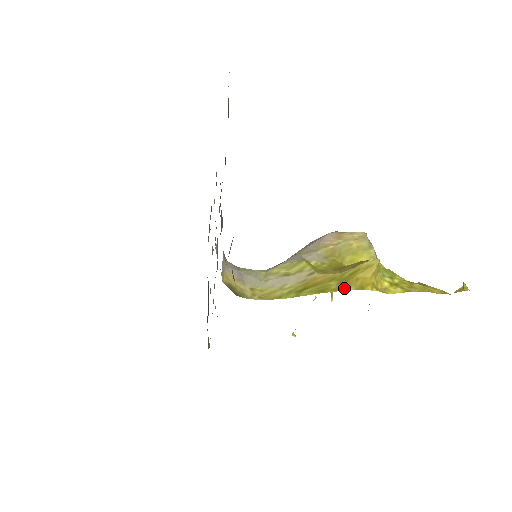
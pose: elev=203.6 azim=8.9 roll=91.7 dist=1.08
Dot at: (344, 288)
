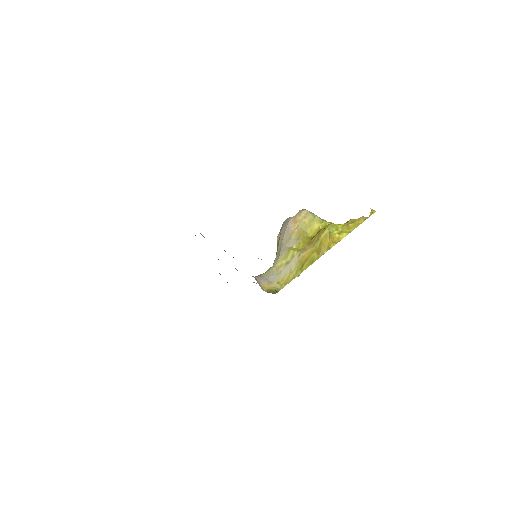
Dot at: (322, 254)
